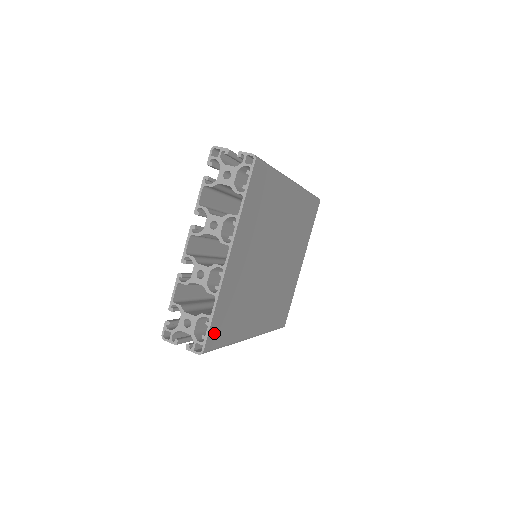
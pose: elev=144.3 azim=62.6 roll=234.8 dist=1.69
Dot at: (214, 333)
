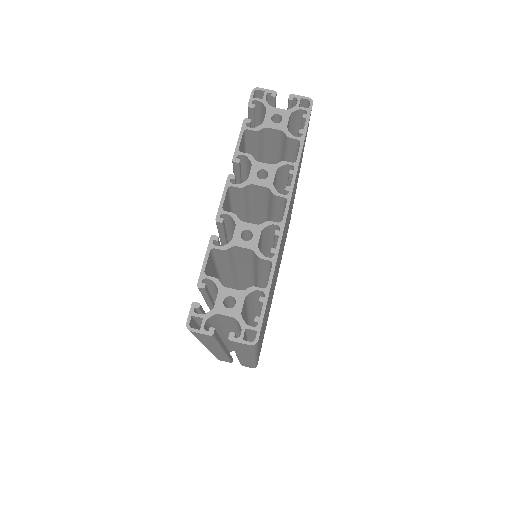
Dot at: occluded
